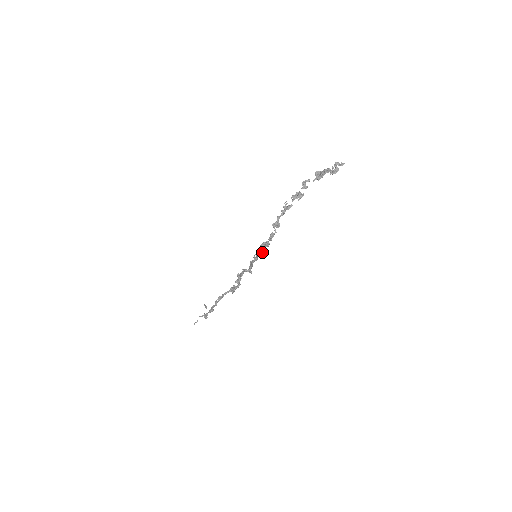
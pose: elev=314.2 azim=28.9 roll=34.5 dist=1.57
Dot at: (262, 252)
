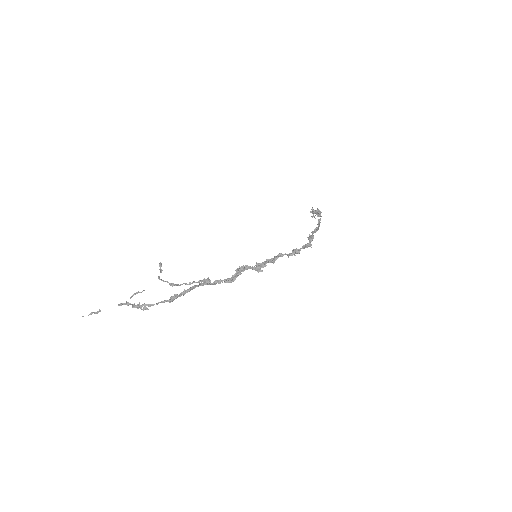
Dot at: occluded
